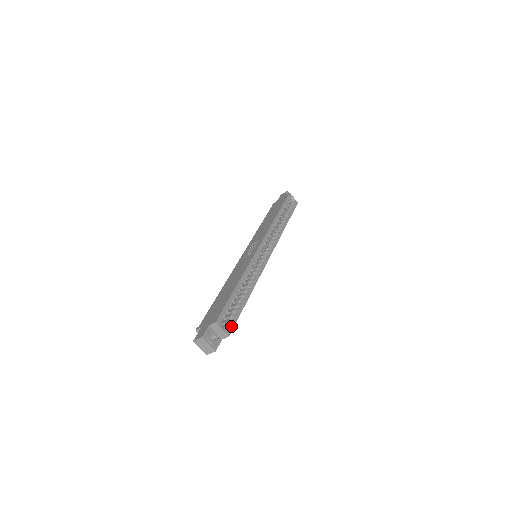
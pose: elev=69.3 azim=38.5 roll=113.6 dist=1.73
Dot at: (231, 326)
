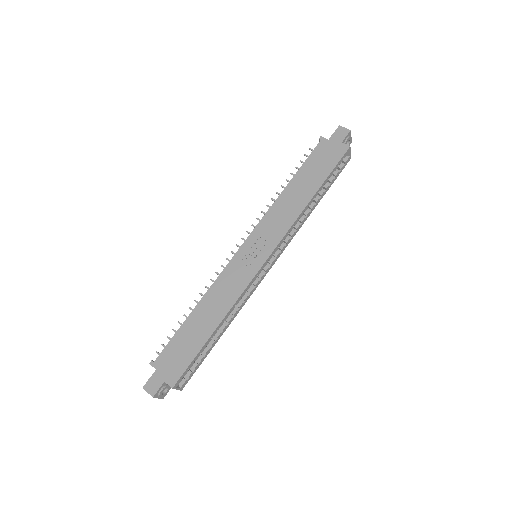
Dot at: (188, 379)
